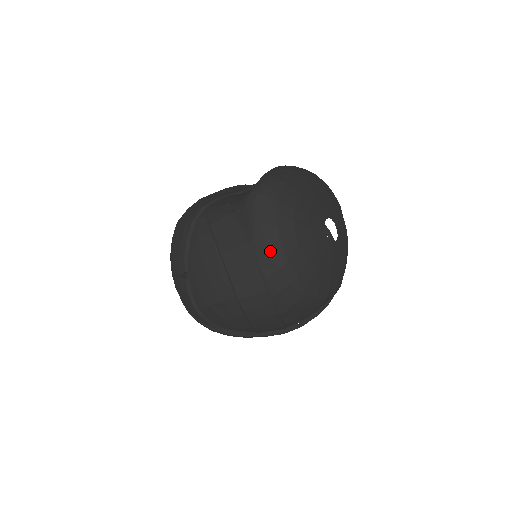
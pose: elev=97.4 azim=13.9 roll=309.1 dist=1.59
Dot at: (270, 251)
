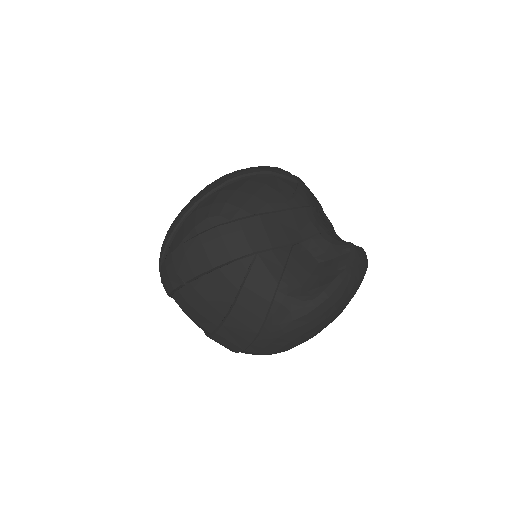
Dot at: (268, 347)
